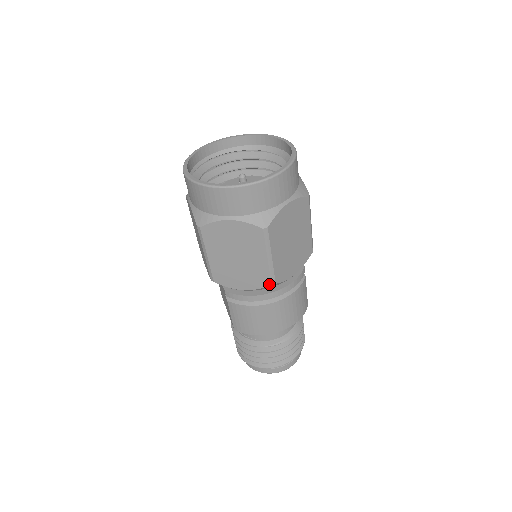
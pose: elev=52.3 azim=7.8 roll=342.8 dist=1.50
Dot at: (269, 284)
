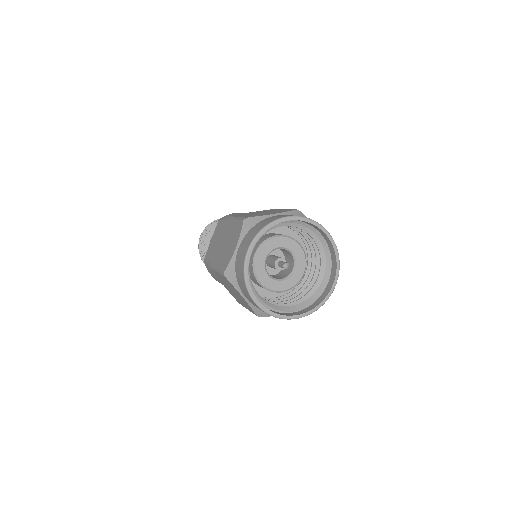
Dot at: (238, 302)
